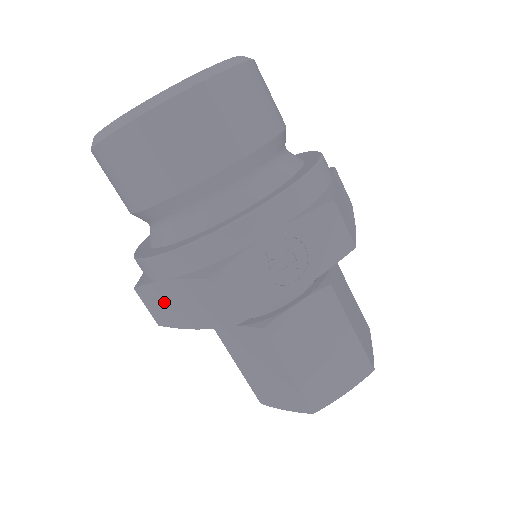
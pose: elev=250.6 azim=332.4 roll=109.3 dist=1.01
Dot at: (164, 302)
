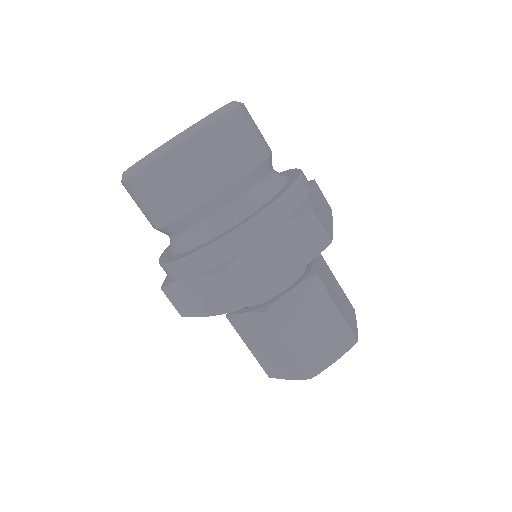
Dot at: occluded
